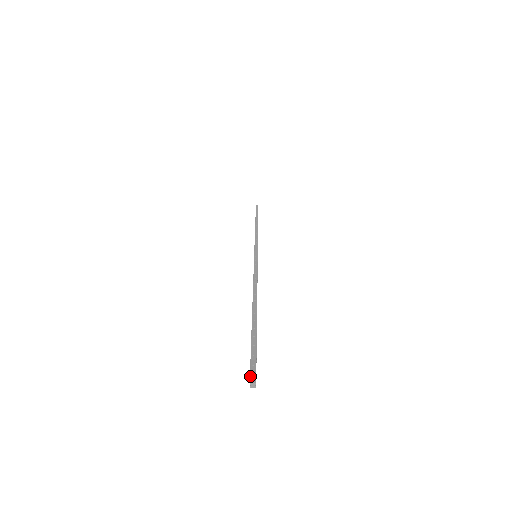
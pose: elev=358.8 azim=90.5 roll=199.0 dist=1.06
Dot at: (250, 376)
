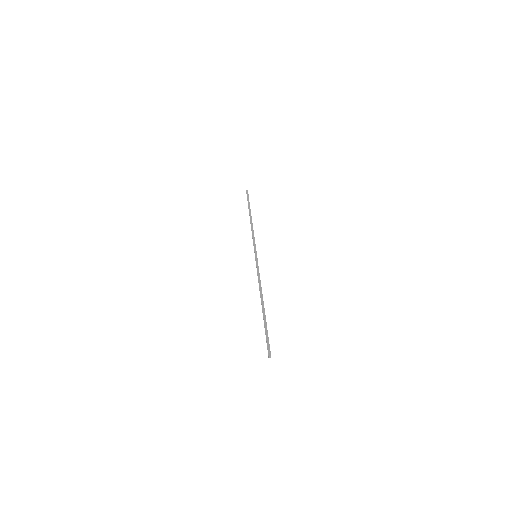
Dot at: (268, 352)
